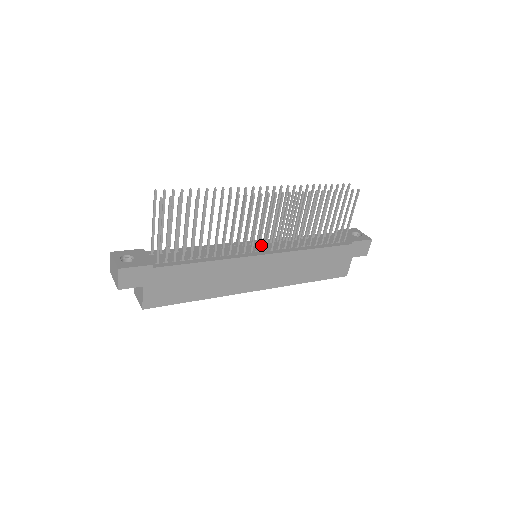
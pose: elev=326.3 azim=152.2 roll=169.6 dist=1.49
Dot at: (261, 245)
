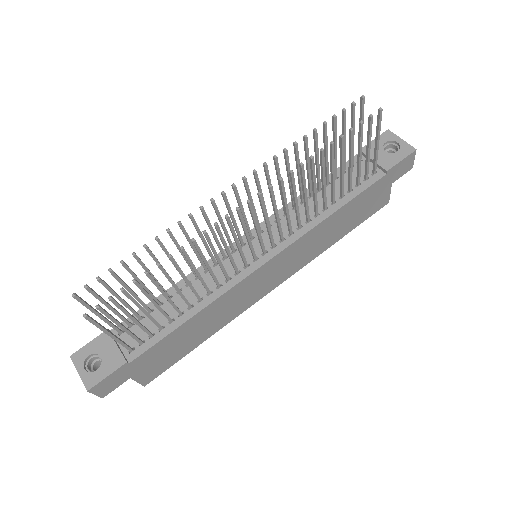
Dot at: (257, 241)
